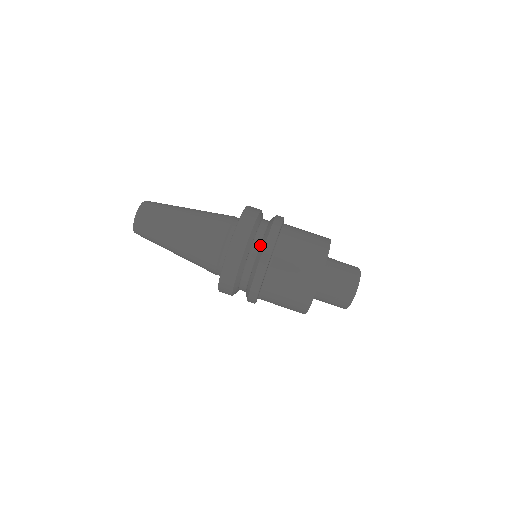
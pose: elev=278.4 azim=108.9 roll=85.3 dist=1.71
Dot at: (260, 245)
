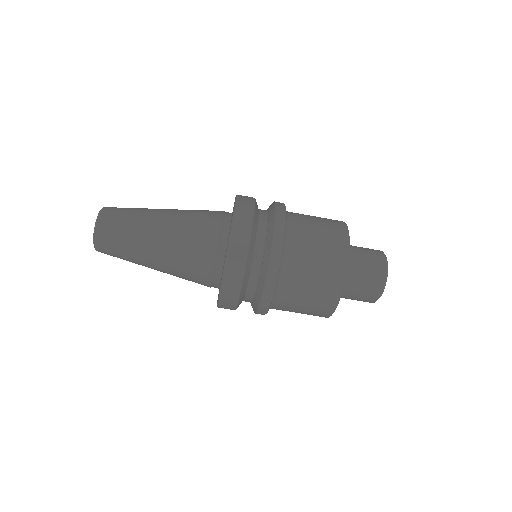
Dot at: (253, 301)
